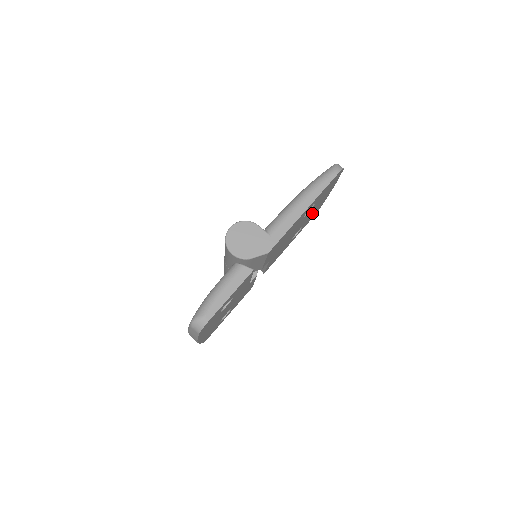
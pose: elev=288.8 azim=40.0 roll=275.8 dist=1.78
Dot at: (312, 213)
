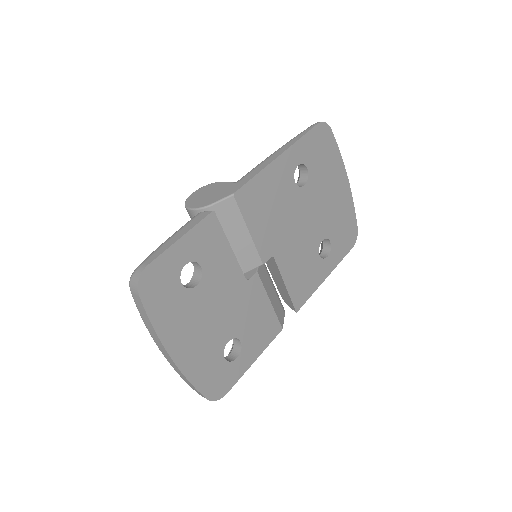
Dot at: (333, 216)
